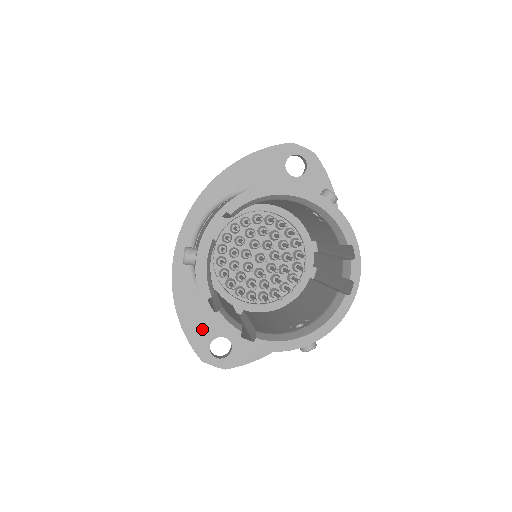
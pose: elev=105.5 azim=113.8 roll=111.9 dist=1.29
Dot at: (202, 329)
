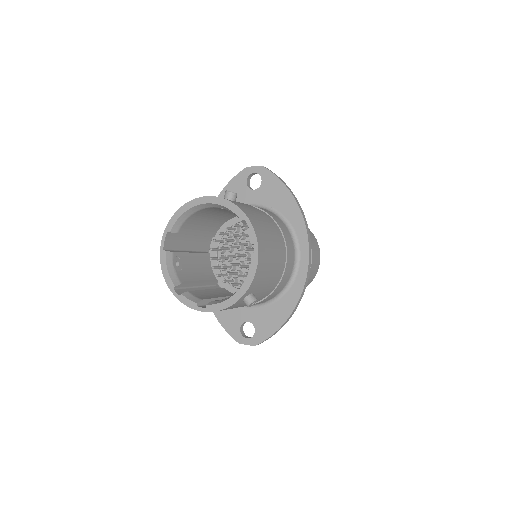
Dot at: (232, 320)
